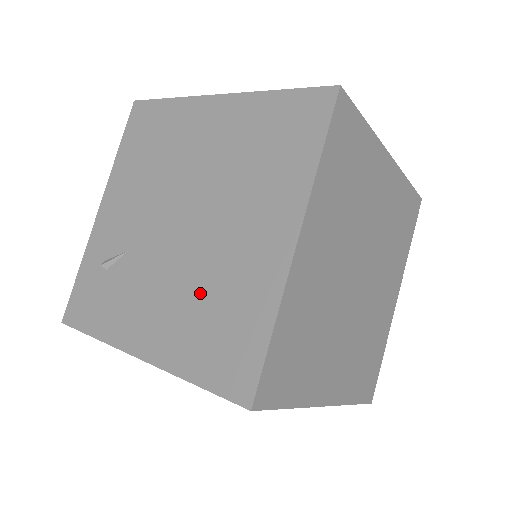
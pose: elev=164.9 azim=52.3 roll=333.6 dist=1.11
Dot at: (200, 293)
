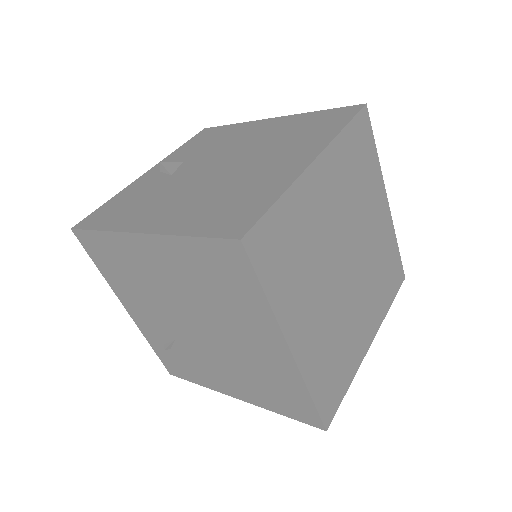
Dot at: (247, 371)
